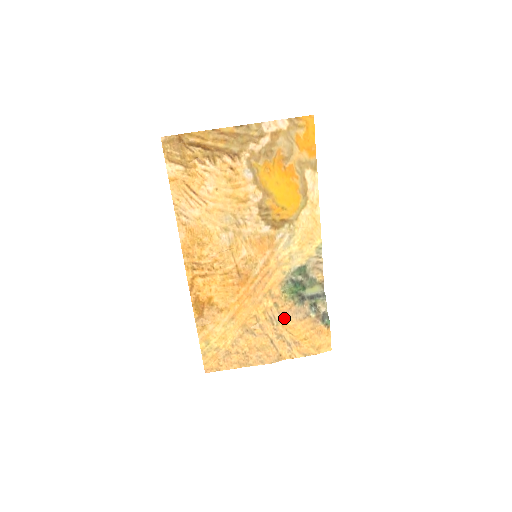
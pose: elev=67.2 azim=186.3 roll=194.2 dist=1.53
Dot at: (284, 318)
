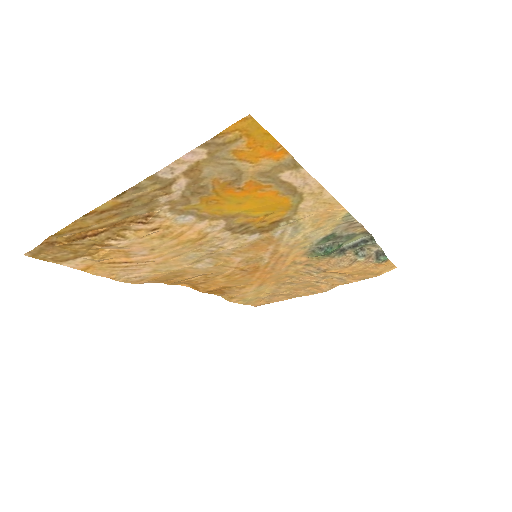
Dot at: (324, 269)
